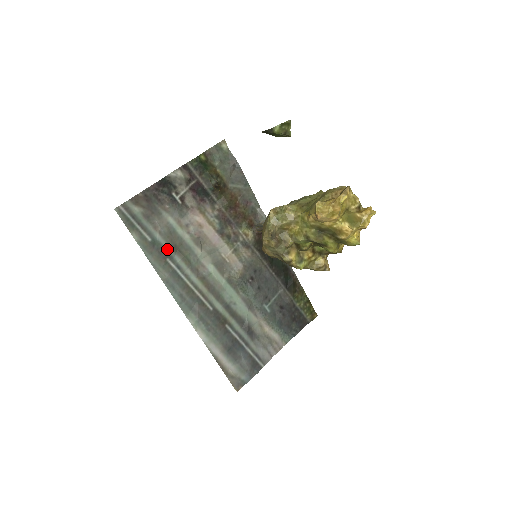
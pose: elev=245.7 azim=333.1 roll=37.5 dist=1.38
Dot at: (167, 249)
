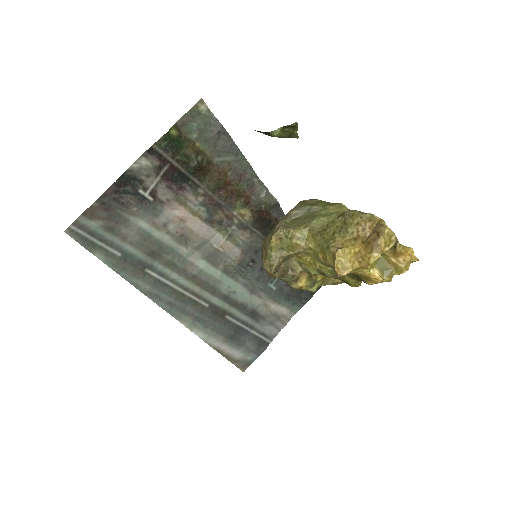
Dot at: (143, 259)
